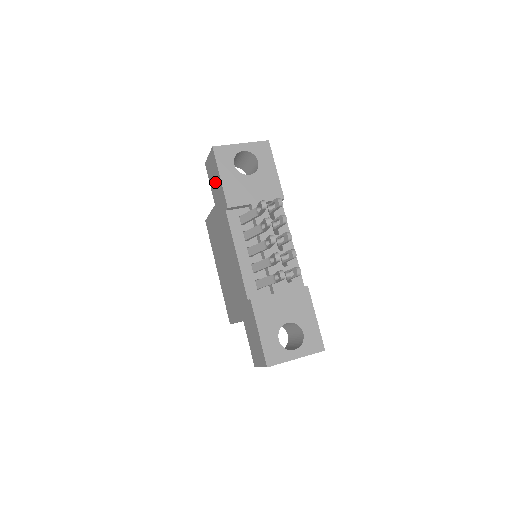
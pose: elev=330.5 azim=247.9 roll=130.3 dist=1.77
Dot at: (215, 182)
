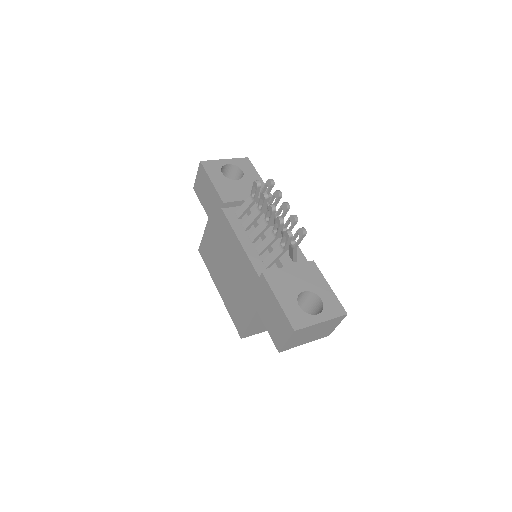
Dot at: (206, 193)
